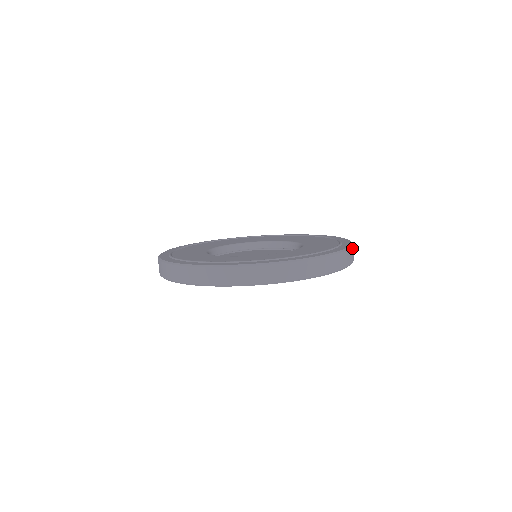
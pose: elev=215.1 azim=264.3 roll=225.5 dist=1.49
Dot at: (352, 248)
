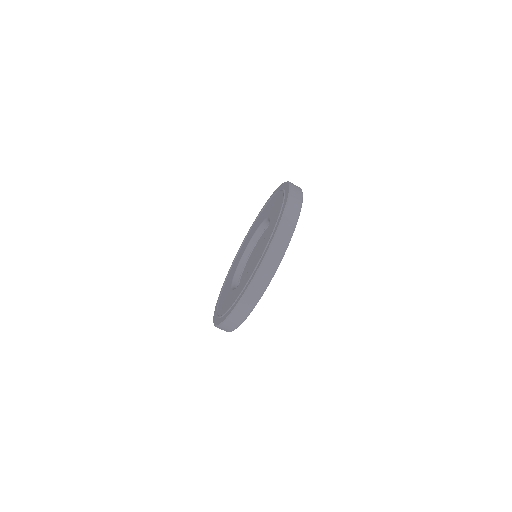
Dot at: (291, 185)
